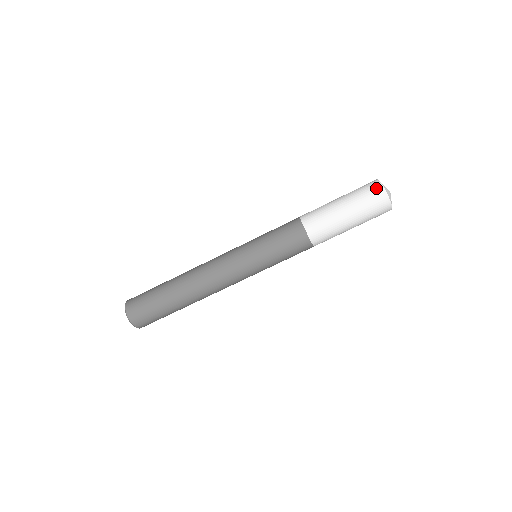
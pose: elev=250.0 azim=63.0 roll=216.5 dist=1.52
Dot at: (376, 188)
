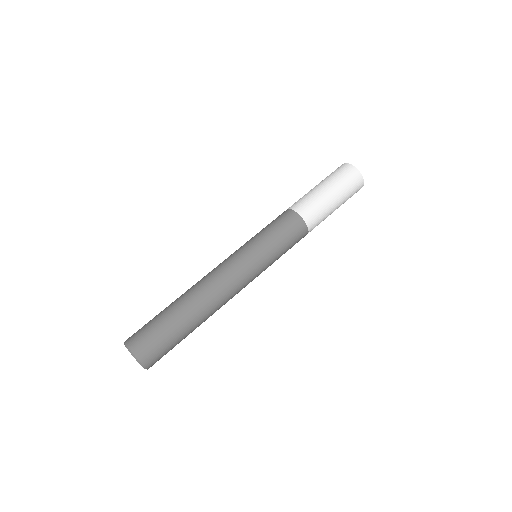
Dot at: occluded
